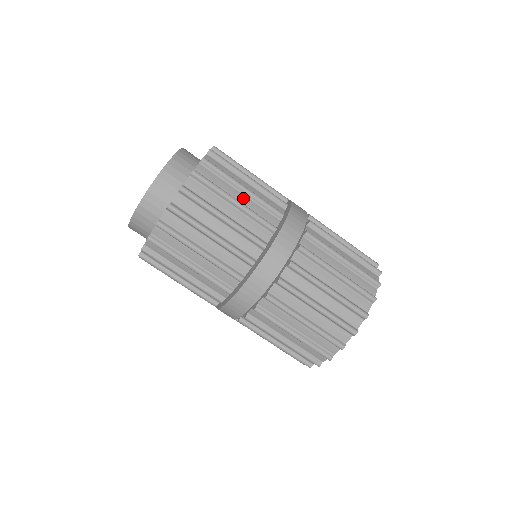
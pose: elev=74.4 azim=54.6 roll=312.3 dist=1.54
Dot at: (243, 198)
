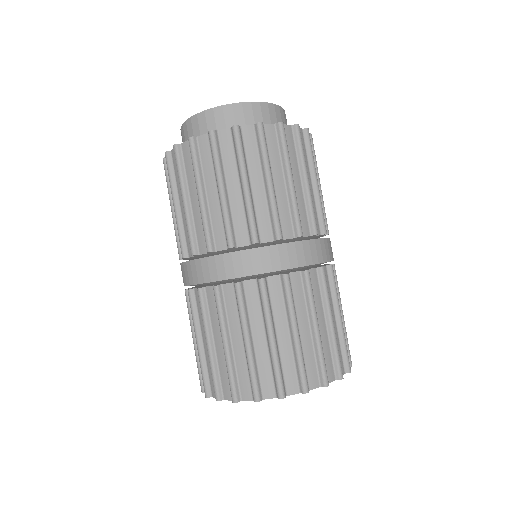
Dot at: (281, 187)
